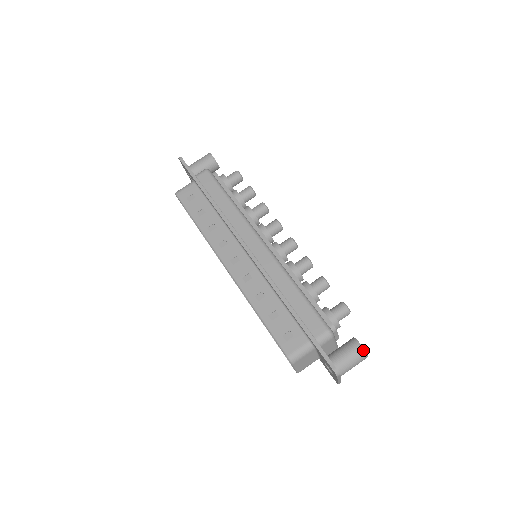
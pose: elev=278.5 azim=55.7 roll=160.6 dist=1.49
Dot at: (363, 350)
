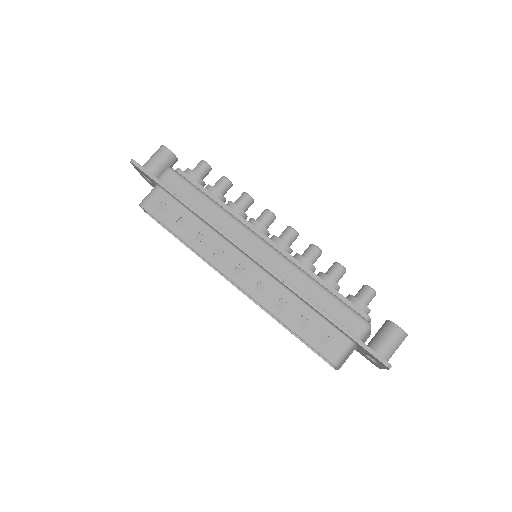
Dot at: (403, 332)
